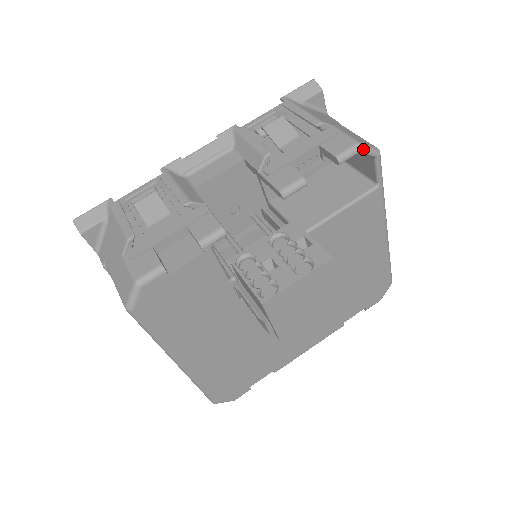
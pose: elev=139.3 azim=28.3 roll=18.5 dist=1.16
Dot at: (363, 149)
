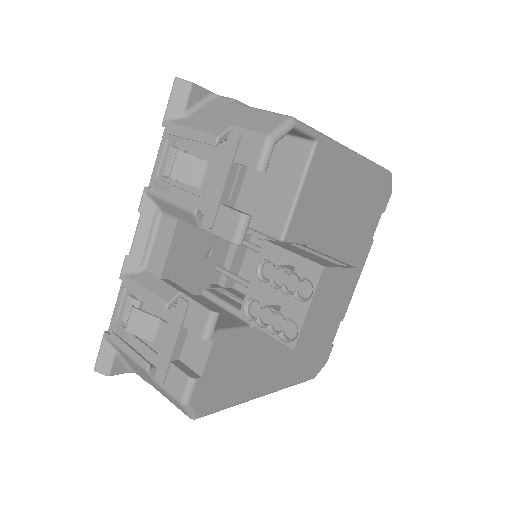
Dot at: (276, 138)
